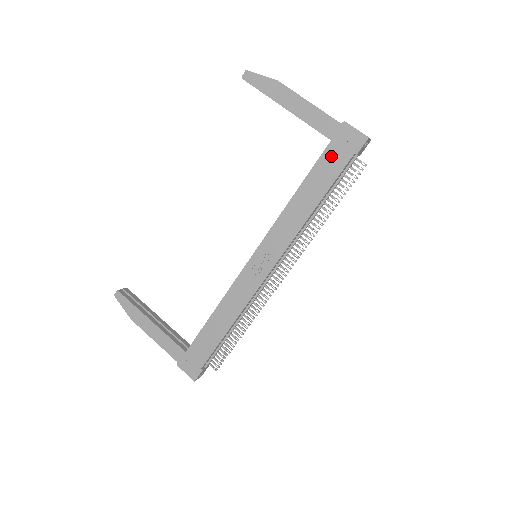
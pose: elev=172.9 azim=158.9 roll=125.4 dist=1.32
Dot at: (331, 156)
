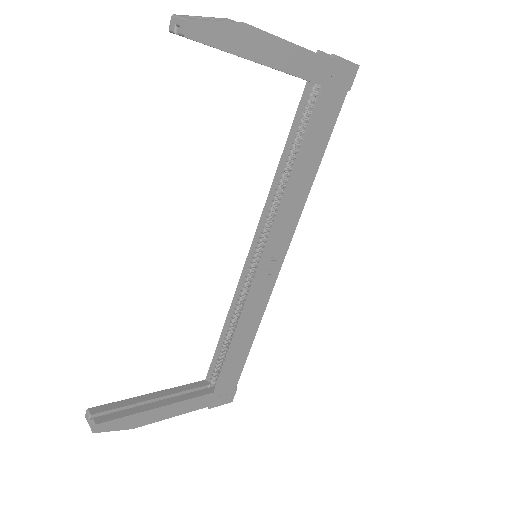
Dot at: (326, 106)
